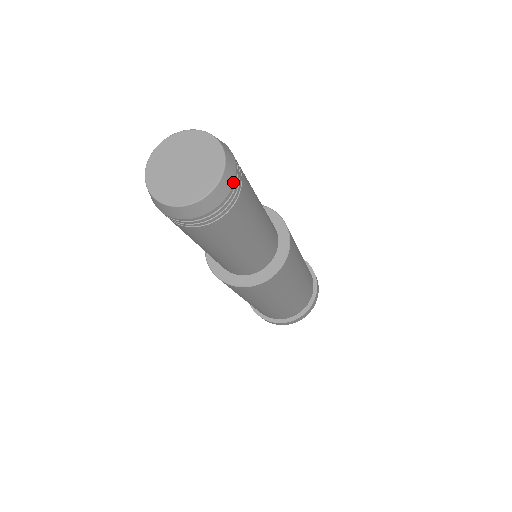
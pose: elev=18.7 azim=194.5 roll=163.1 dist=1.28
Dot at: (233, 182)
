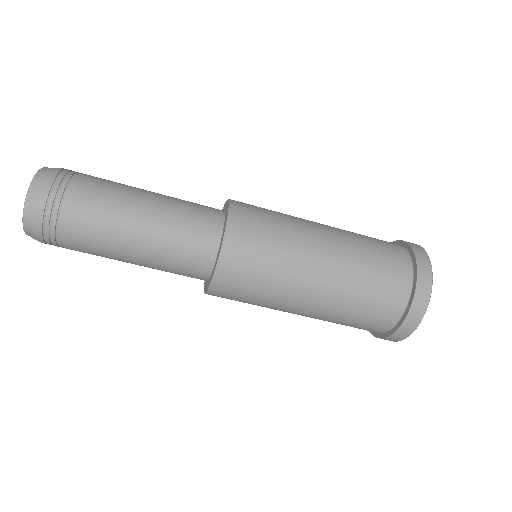
Dot at: (60, 168)
